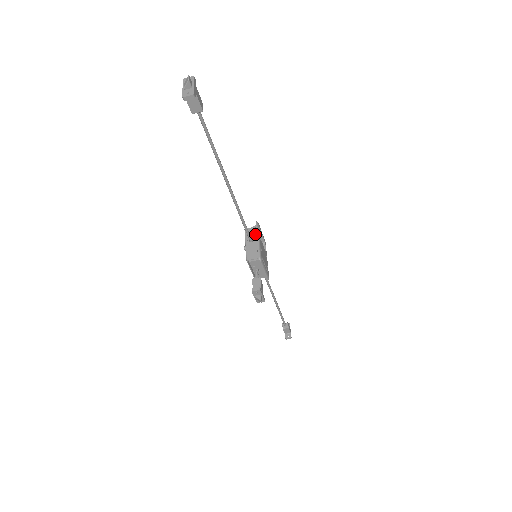
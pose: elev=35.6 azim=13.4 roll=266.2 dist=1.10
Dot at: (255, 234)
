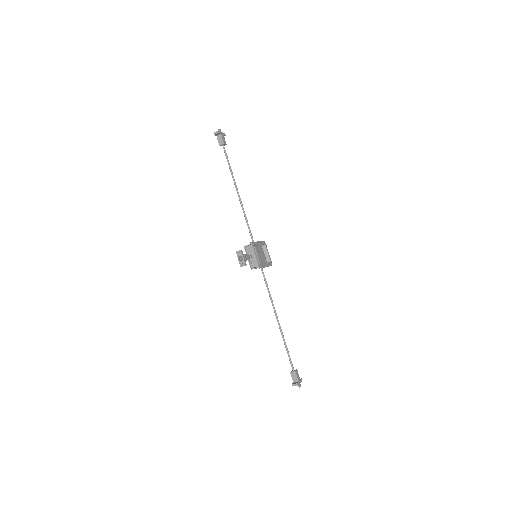
Dot at: occluded
